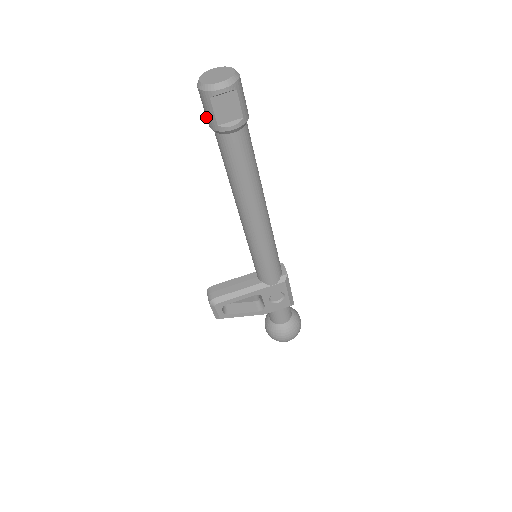
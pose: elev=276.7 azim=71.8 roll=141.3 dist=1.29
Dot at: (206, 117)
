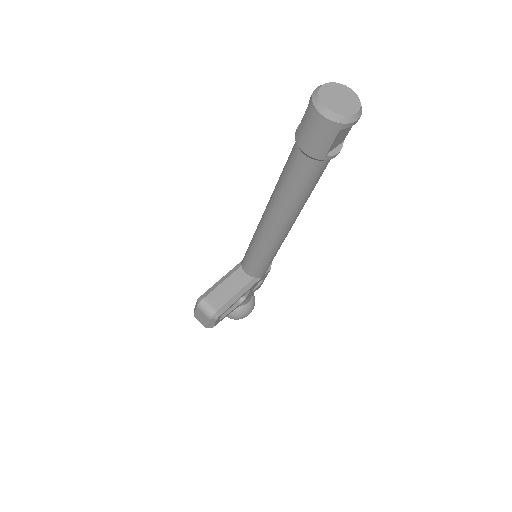
Dot at: (307, 143)
